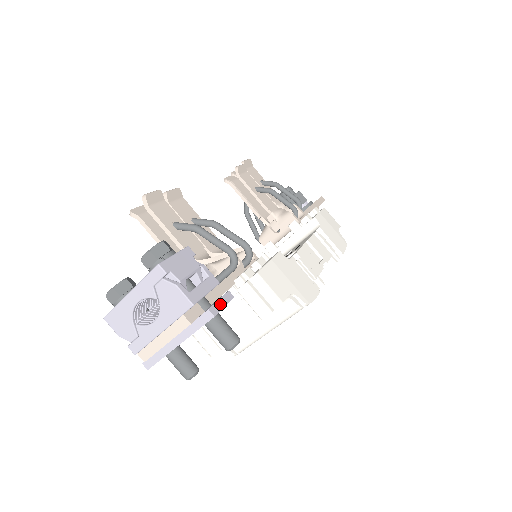
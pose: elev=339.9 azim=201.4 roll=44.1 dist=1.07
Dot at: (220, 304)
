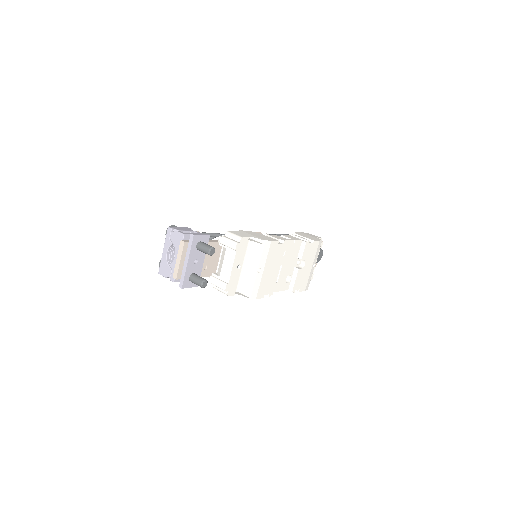
Dot at: (199, 234)
